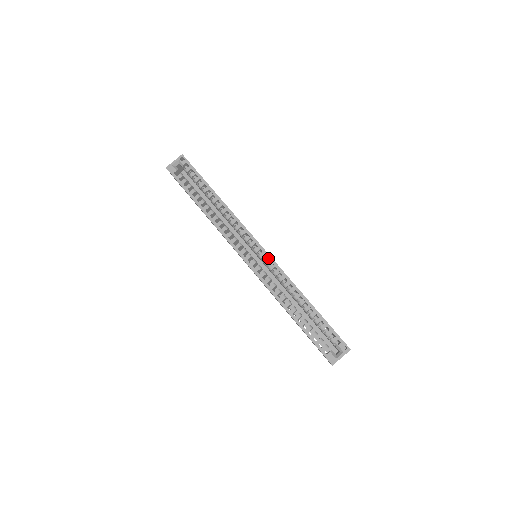
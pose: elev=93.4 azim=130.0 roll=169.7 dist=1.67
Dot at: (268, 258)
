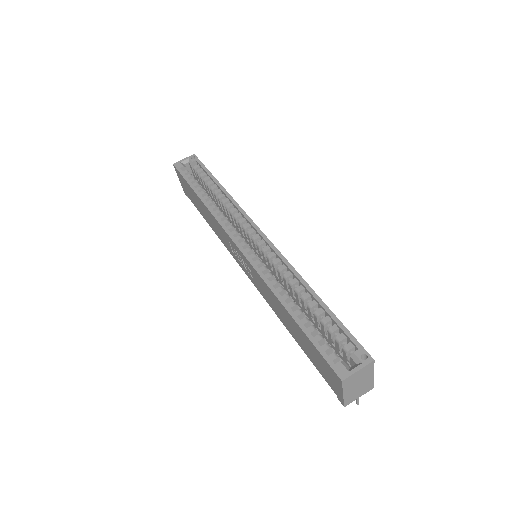
Dot at: (268, 244)
